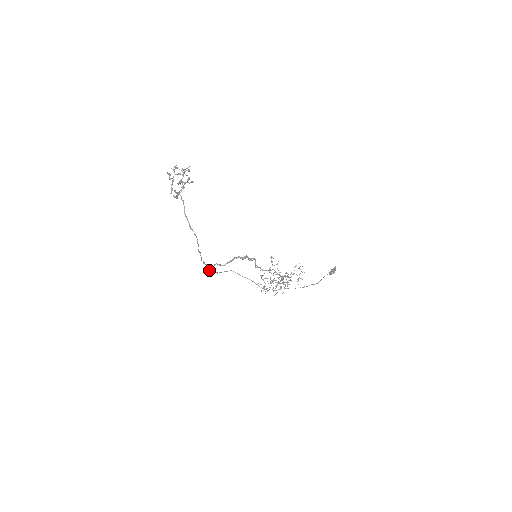
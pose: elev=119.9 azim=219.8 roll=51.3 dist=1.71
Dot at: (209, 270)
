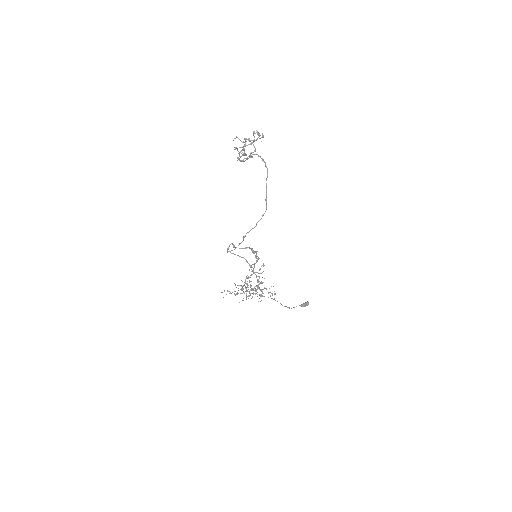
Dot at: occluded
